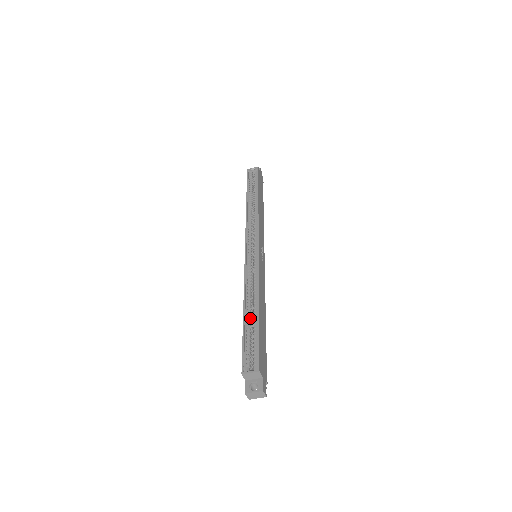
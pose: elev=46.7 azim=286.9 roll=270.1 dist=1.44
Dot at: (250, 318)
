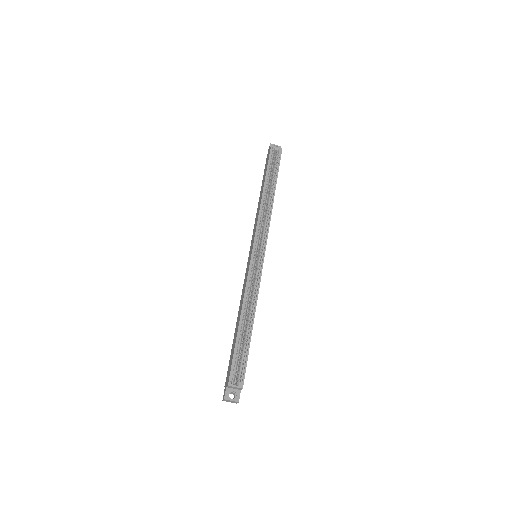
Dot at: (243, 330)
